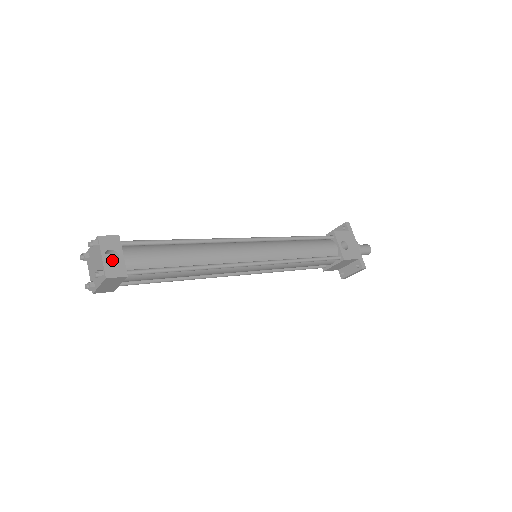
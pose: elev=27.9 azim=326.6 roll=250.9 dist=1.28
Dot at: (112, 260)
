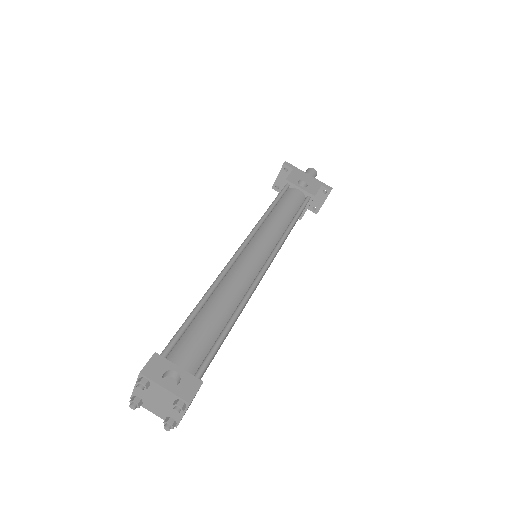
Dot at: (171, 381)
